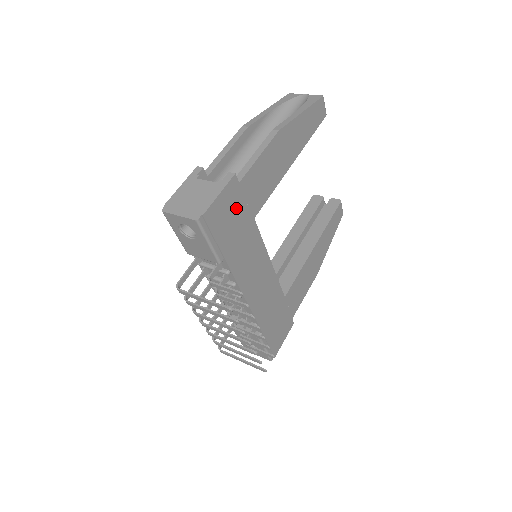
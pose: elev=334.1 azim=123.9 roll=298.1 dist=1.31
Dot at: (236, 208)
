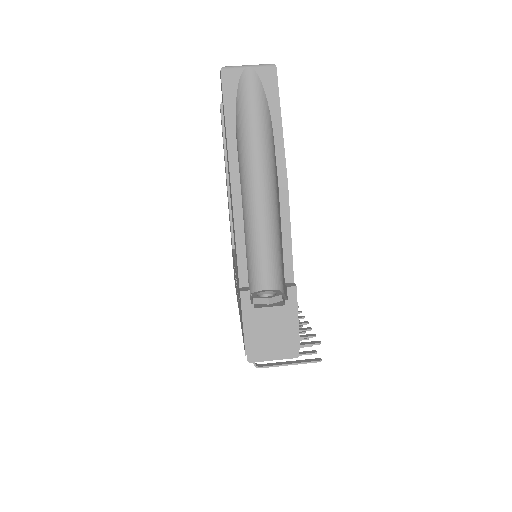
Dot at: occluded
